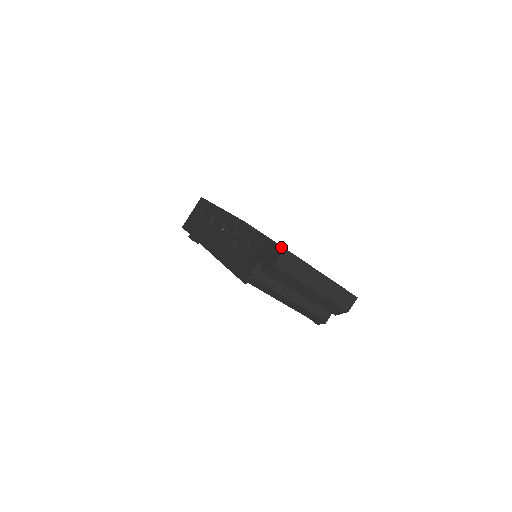
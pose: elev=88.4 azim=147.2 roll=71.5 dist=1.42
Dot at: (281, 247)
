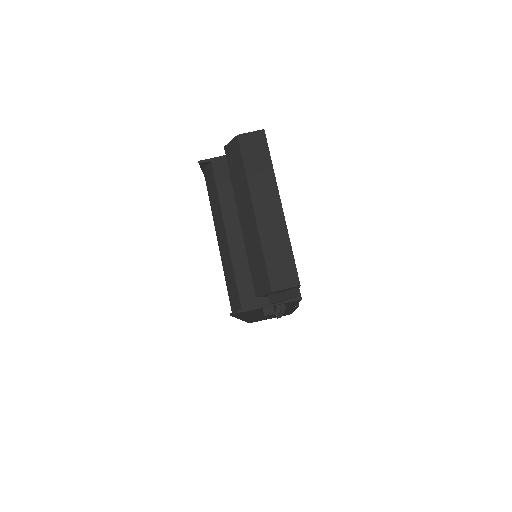
Dot at: (264, 132)
